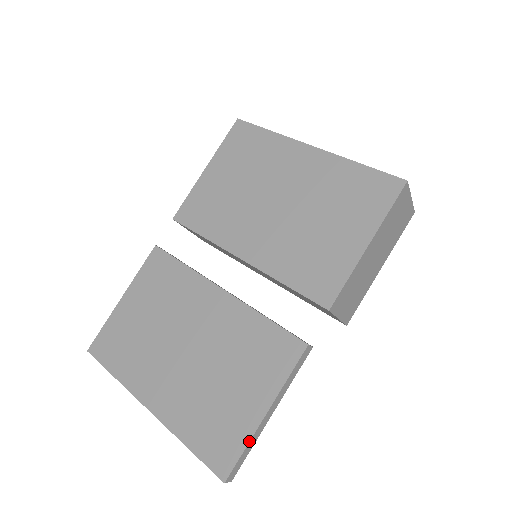
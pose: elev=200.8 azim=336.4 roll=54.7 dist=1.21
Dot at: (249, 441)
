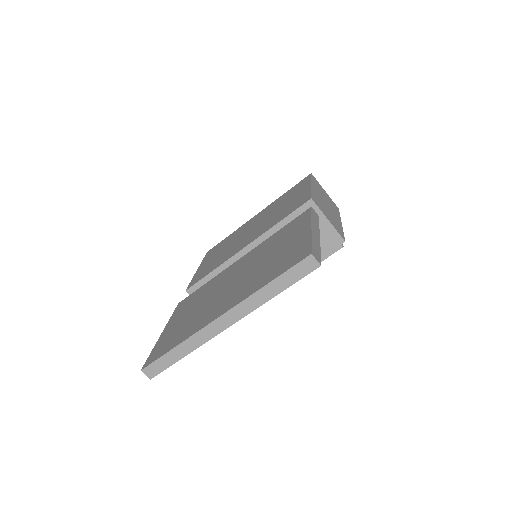
Dot at: (311, 237)
